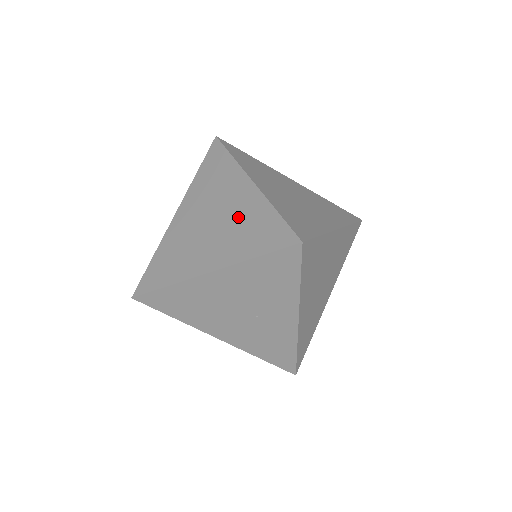
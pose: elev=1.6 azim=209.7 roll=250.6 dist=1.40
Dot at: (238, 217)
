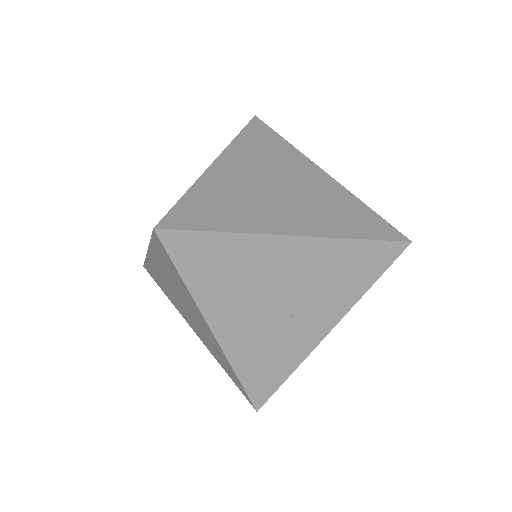
Dot at: (320, 196)
